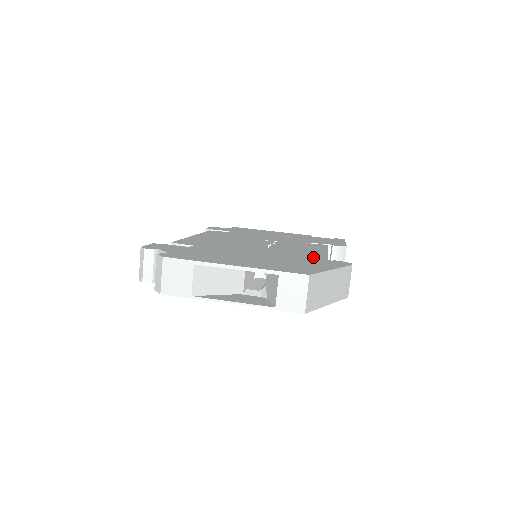
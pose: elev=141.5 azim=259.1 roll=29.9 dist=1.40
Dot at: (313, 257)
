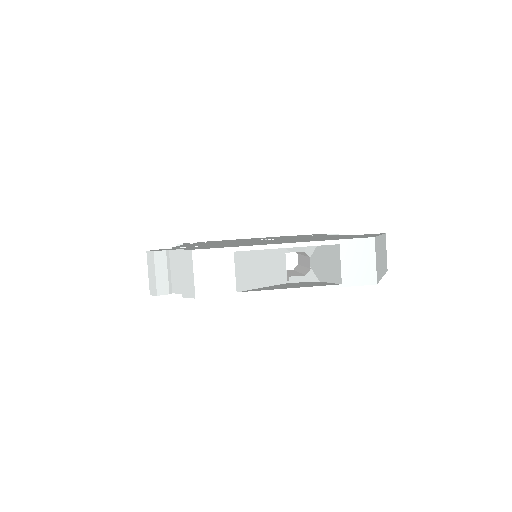
Dot at: (336, 236)
